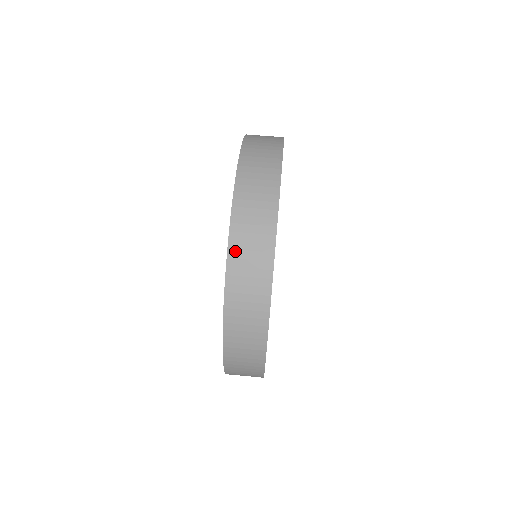
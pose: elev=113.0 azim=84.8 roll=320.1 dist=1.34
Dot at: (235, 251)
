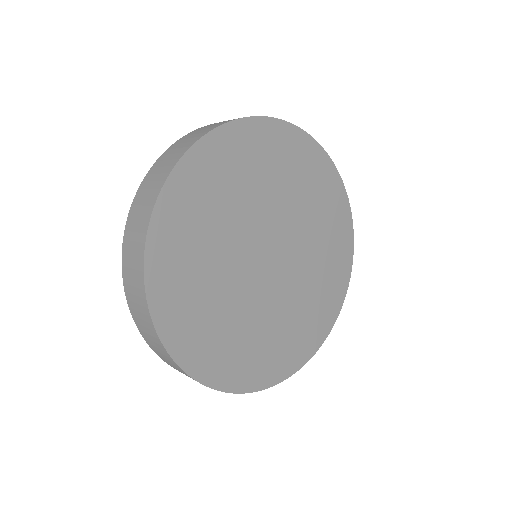
Dot at: occluded
